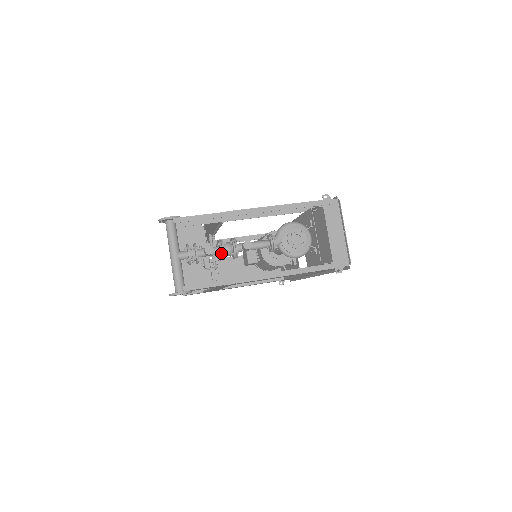
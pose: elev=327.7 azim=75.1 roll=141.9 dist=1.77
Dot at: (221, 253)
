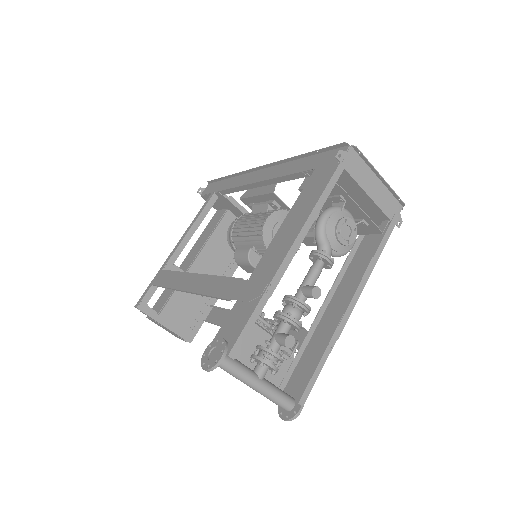
Dot at: (298, 329)
